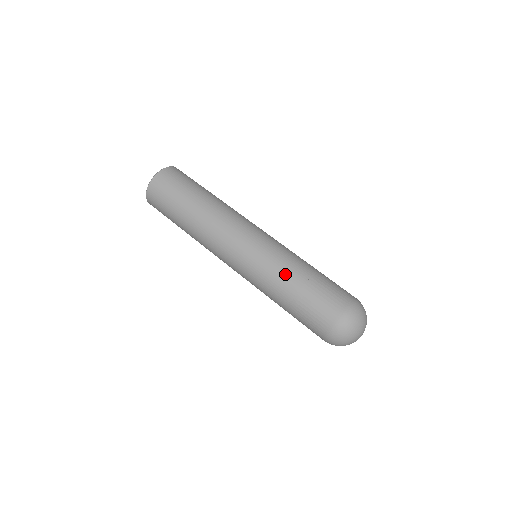
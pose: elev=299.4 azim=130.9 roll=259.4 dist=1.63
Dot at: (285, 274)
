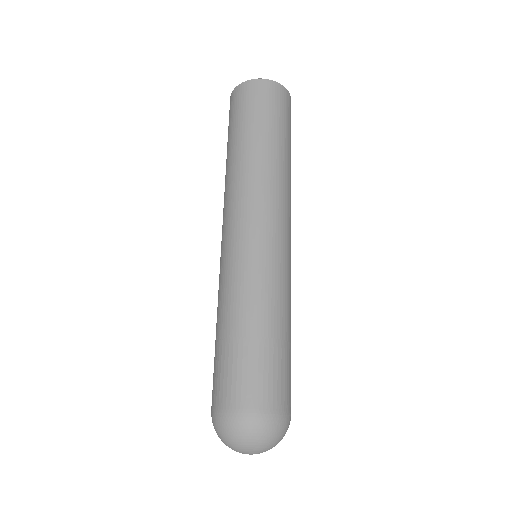
Dot at: (264, 305)
